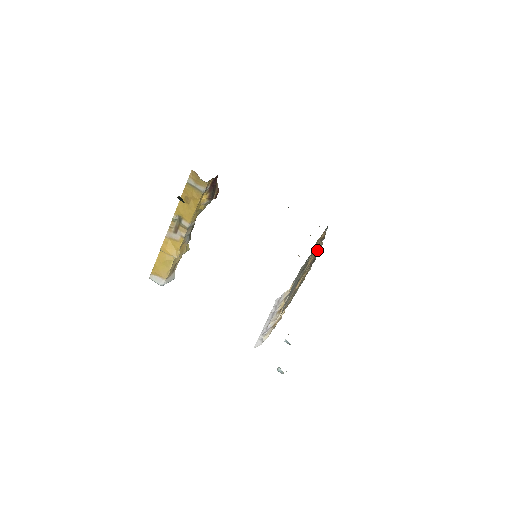
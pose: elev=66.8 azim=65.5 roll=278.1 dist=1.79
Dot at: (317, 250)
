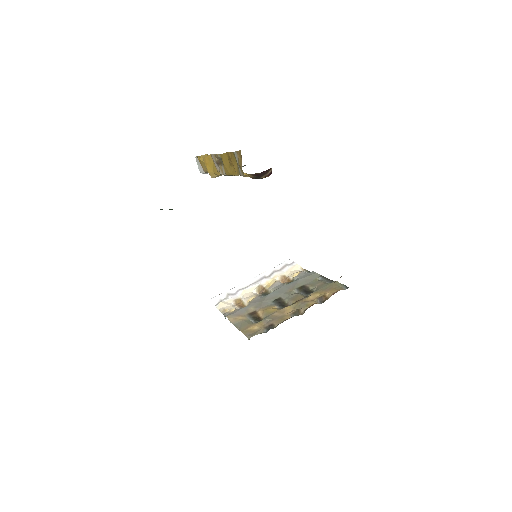
Dot at: (294, 313)
